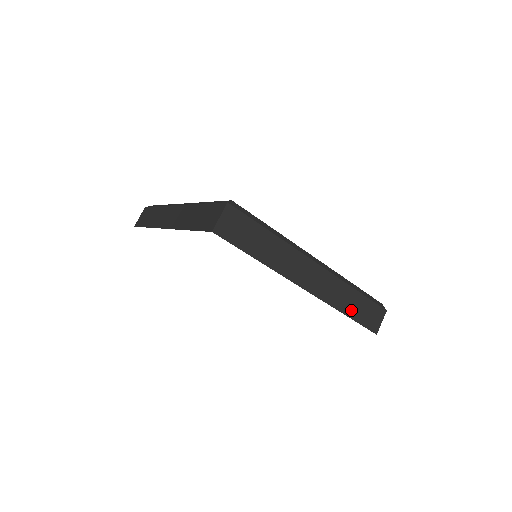
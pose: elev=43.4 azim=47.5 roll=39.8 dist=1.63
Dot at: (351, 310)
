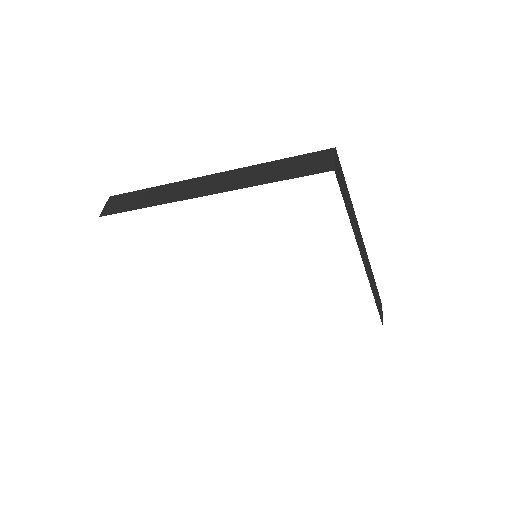
Dot at: (375, 296)
